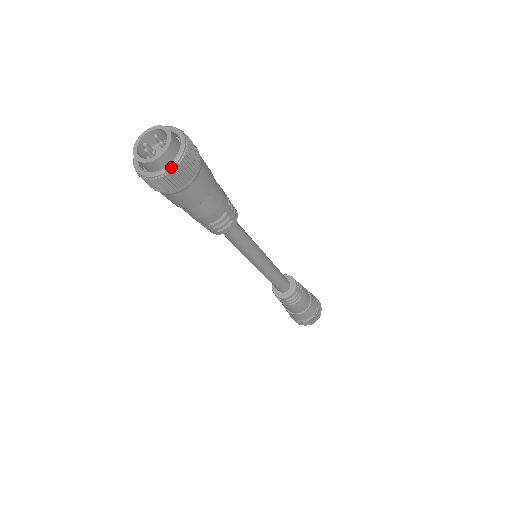
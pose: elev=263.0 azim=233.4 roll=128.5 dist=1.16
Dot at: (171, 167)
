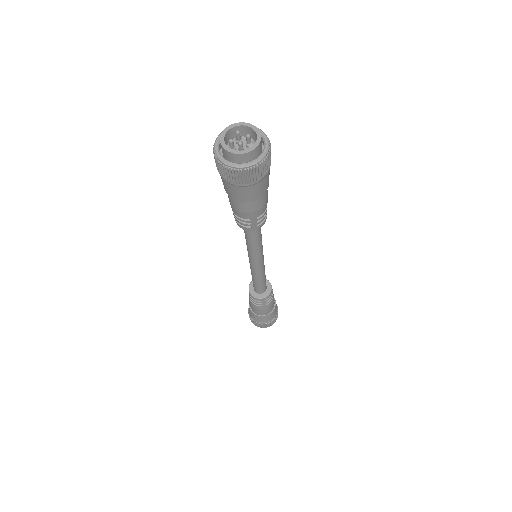
Dot at: (266, 154)
